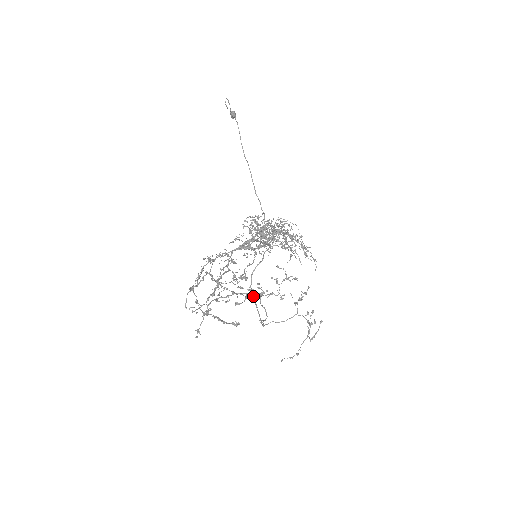
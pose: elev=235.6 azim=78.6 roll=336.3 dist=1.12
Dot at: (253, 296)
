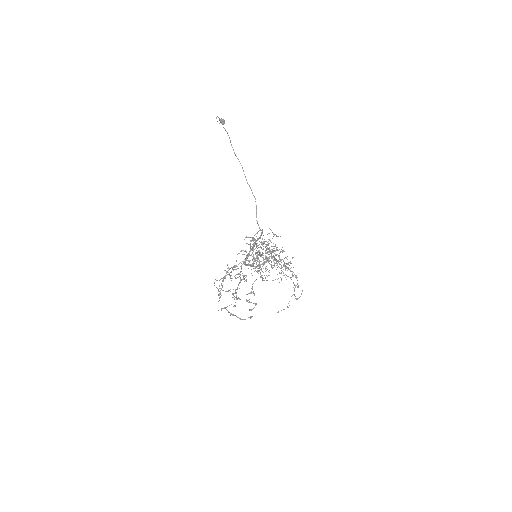
Dot at: occluded
